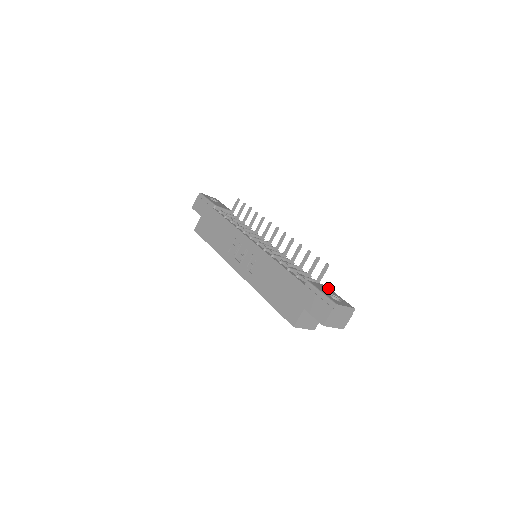
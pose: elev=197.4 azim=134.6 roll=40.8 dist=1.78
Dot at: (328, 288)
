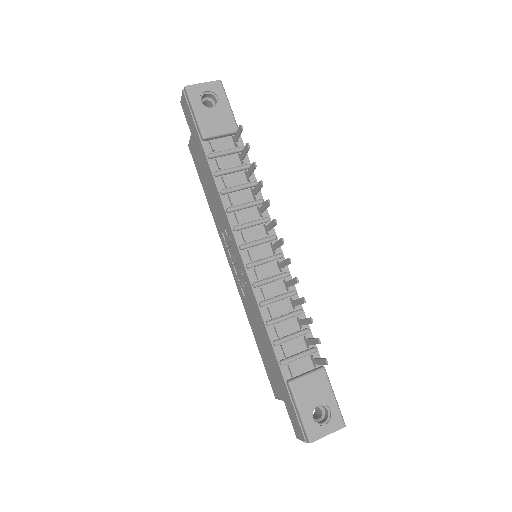
Dot at: (324, 380)
